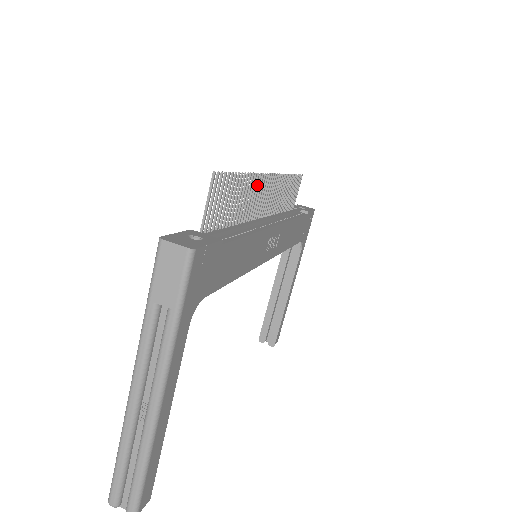
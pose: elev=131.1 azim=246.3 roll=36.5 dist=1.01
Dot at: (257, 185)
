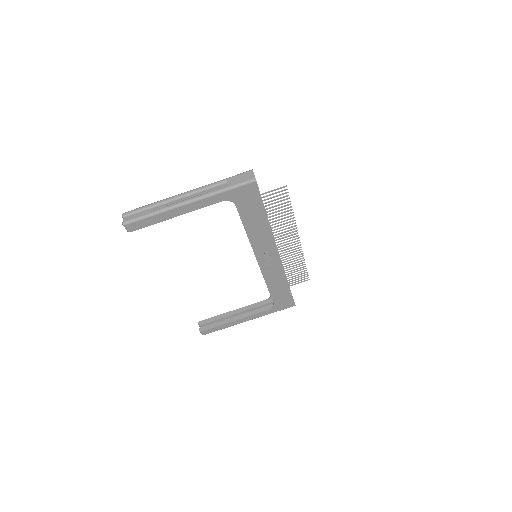
Dot at: (291, 229)
